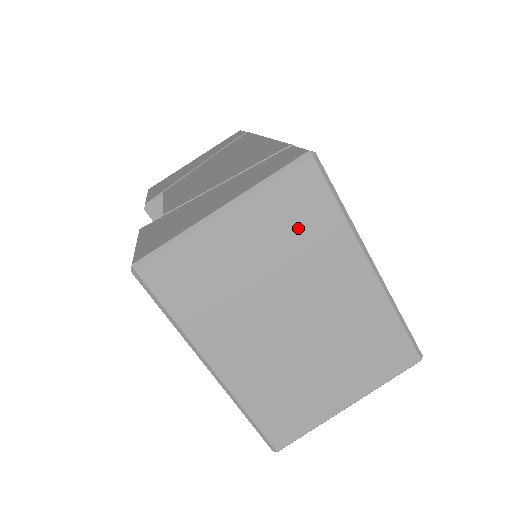
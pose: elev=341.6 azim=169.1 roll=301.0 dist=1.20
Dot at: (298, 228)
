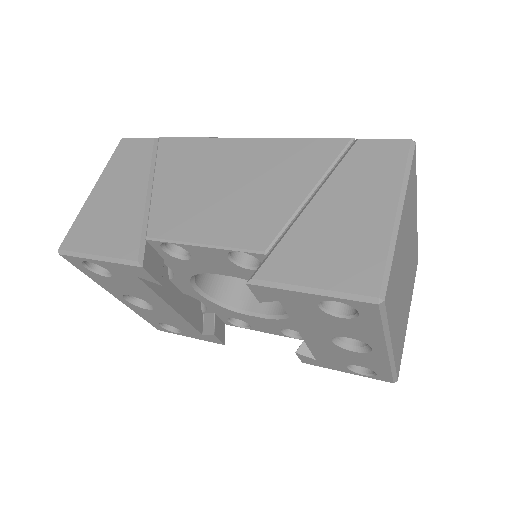
Dot at: (410, 204)
